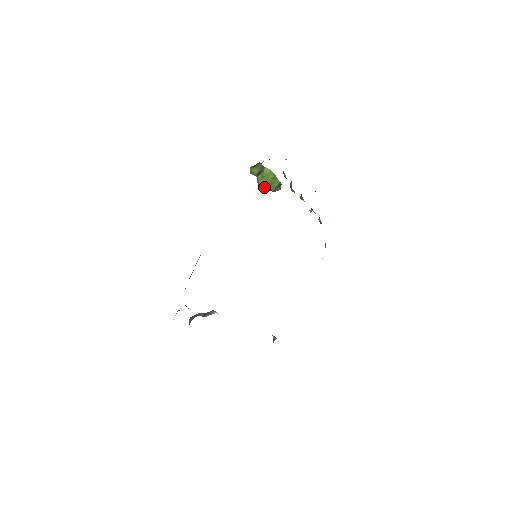
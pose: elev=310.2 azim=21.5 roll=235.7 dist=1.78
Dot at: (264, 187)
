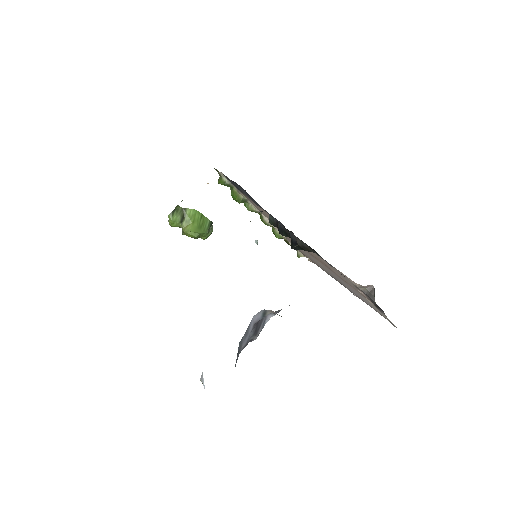
Dot at: (195, 233)
